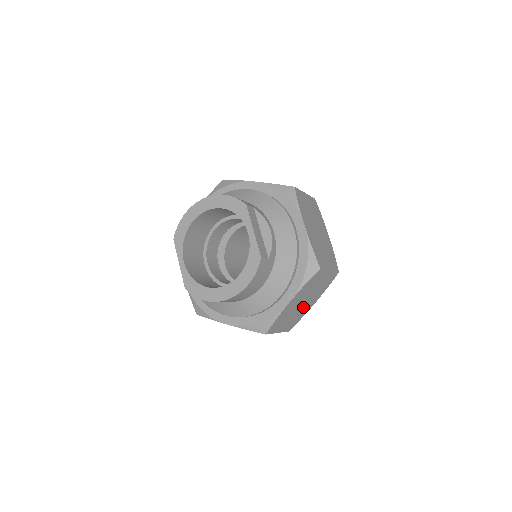
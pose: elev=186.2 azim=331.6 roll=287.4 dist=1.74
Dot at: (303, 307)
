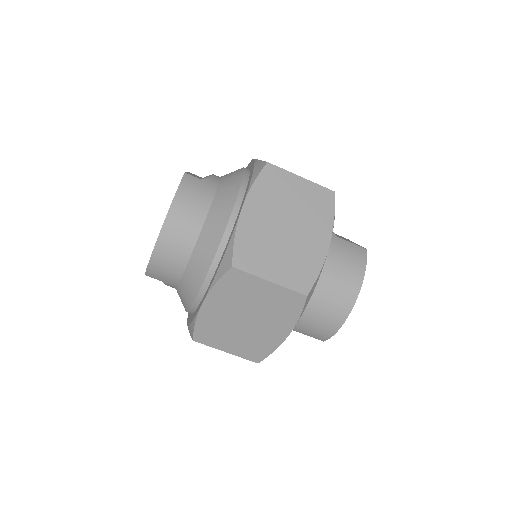
Dot at: (298, 242)
